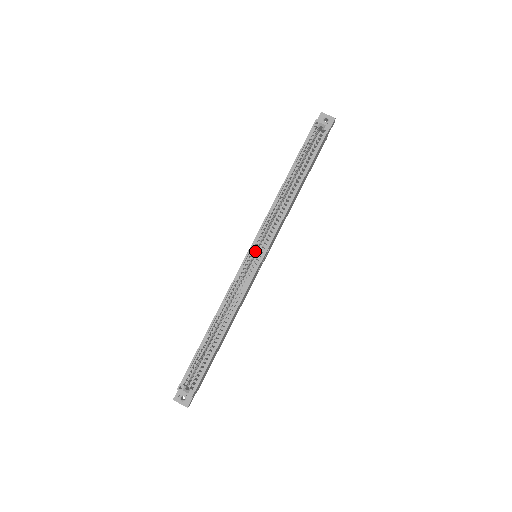
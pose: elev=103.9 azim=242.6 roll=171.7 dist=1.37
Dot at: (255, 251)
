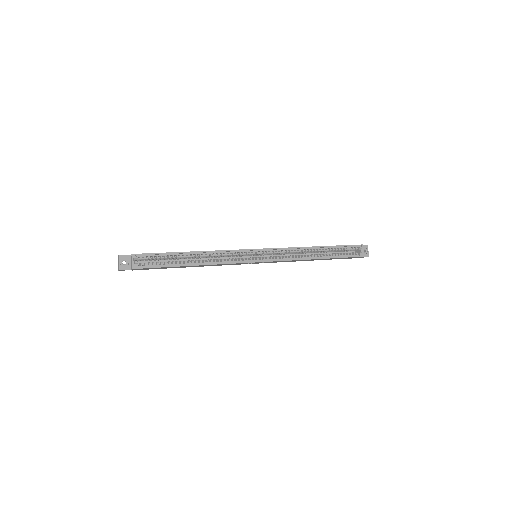
Dot at: (262, 253)
